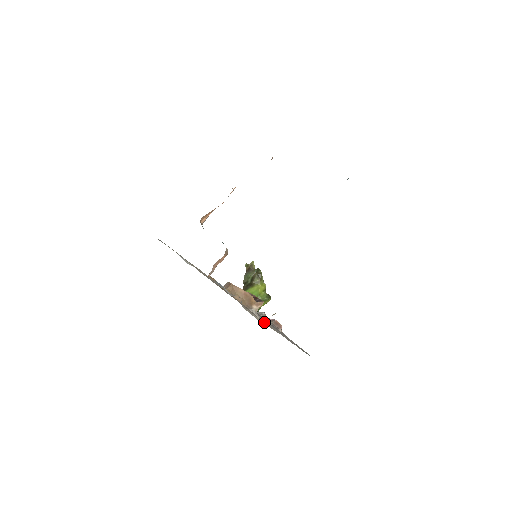
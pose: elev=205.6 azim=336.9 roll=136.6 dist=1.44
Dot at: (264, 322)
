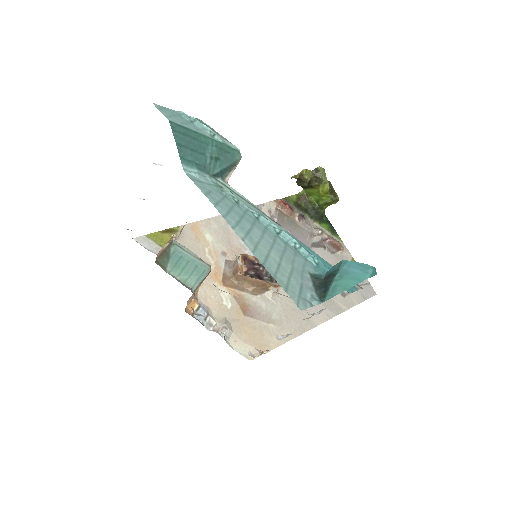
Dot at: (273, 322)
